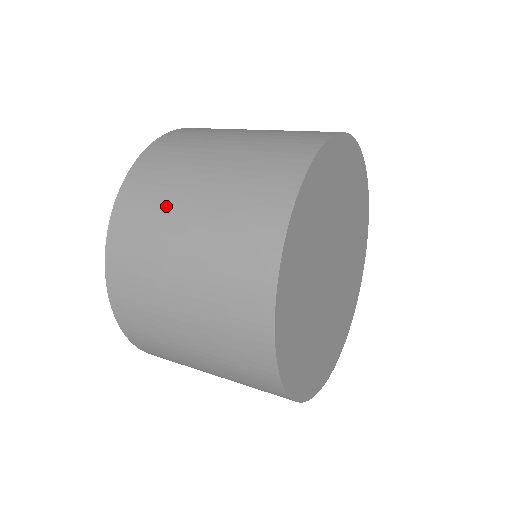
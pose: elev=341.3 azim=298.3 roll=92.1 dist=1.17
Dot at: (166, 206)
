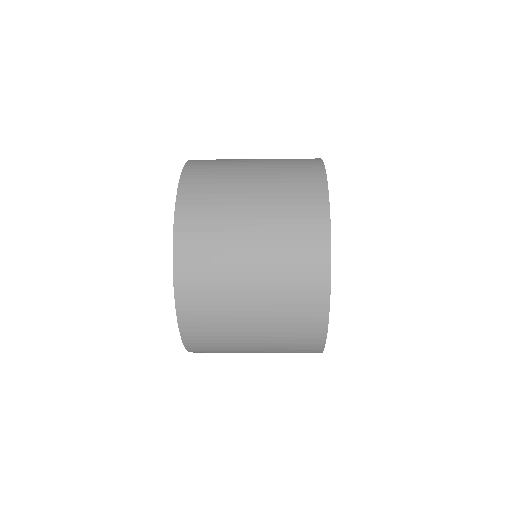
Dot at: occluded
